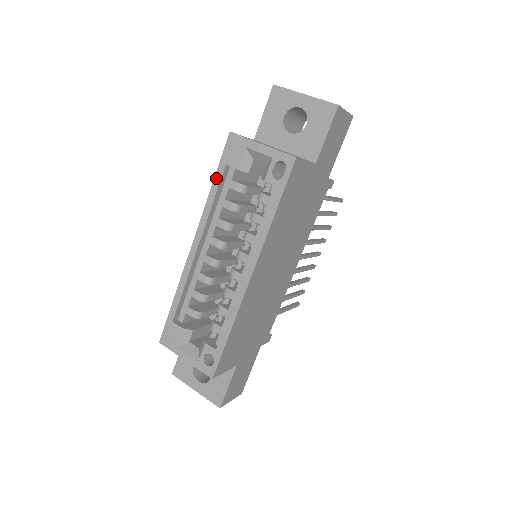
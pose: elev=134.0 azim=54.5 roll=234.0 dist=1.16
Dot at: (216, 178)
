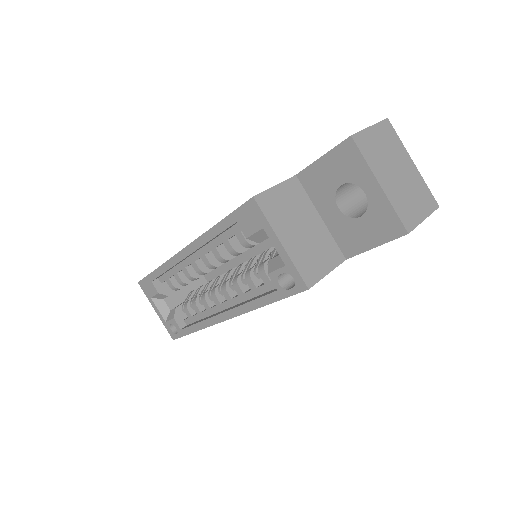
Dot at: (222, 223)
